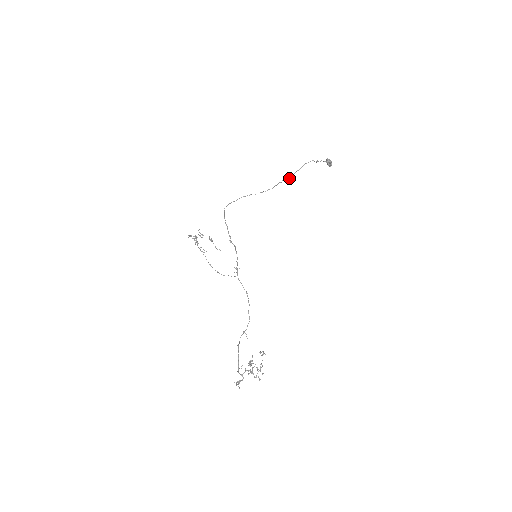
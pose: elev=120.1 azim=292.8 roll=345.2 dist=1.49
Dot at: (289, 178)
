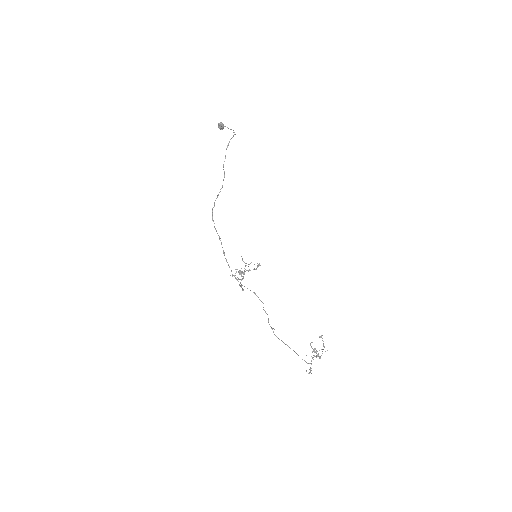
Dot at: occluded
